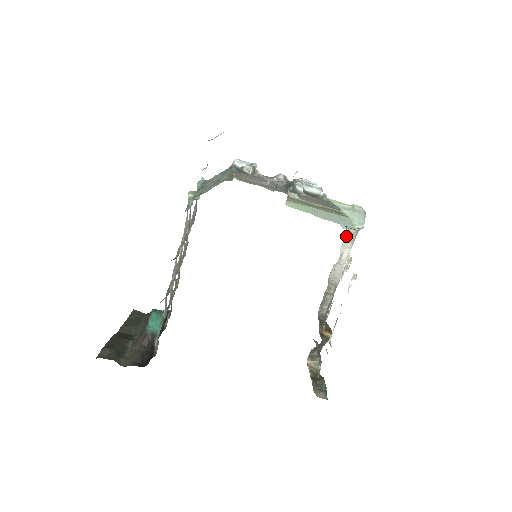
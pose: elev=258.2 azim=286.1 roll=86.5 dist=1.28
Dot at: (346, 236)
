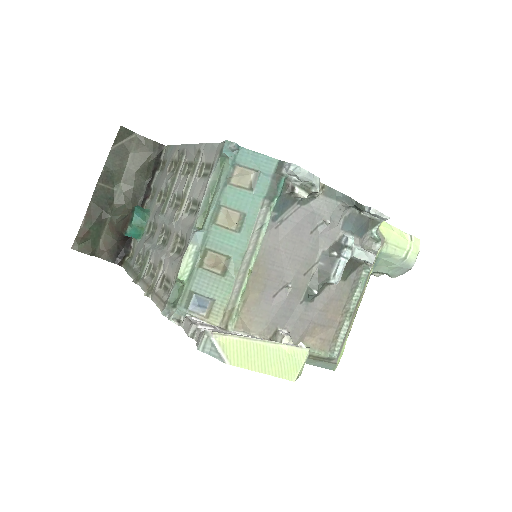
Dot at: occluded
